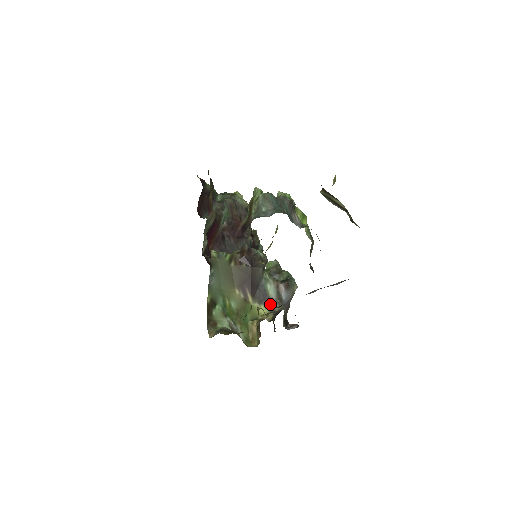
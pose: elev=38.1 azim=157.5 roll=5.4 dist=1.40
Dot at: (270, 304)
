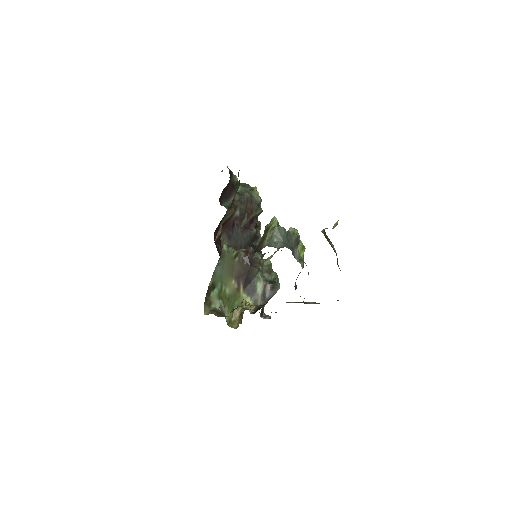
Dot at: (255, 298)
